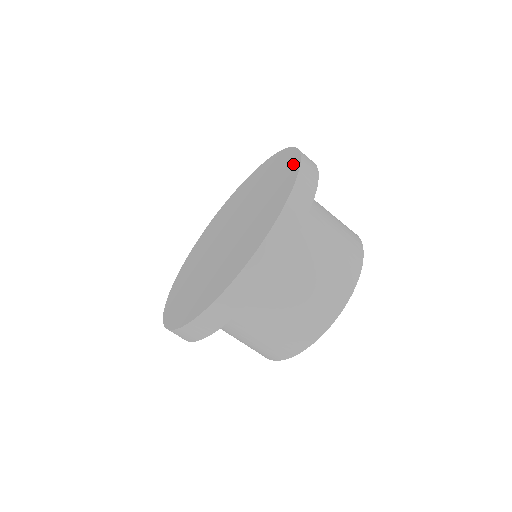
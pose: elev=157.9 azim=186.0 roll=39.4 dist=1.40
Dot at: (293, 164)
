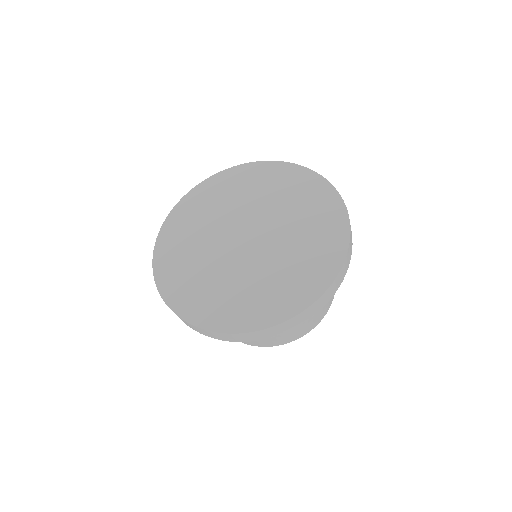
Dot at: (303, 173)
